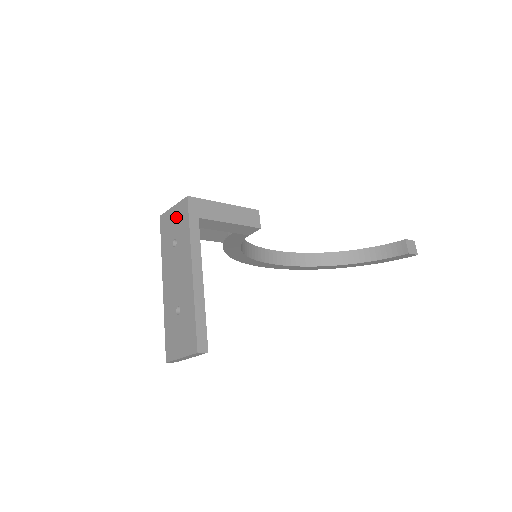
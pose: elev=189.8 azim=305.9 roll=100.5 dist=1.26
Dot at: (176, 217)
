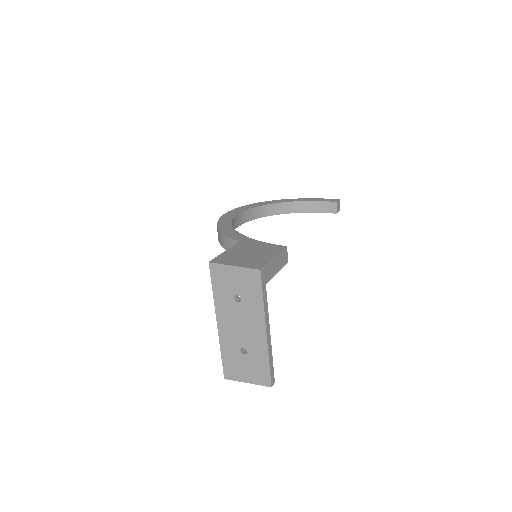
Dot at: (240, 279)
